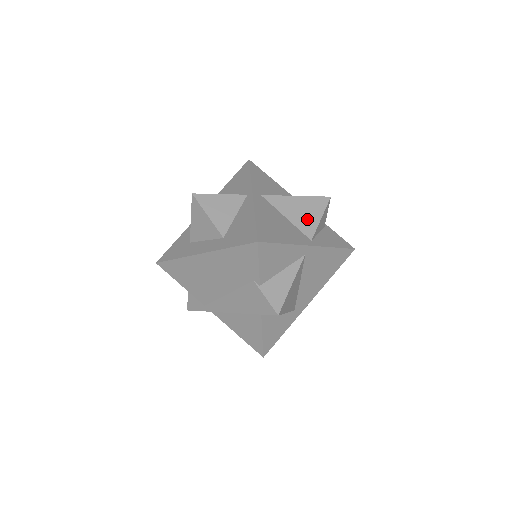
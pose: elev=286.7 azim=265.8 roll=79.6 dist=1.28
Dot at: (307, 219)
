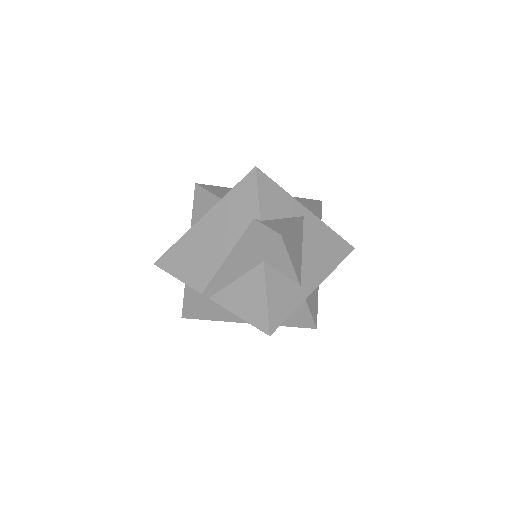
Dot at: occluded
